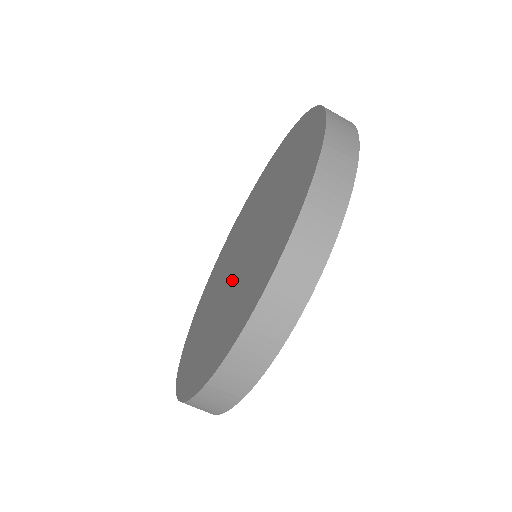
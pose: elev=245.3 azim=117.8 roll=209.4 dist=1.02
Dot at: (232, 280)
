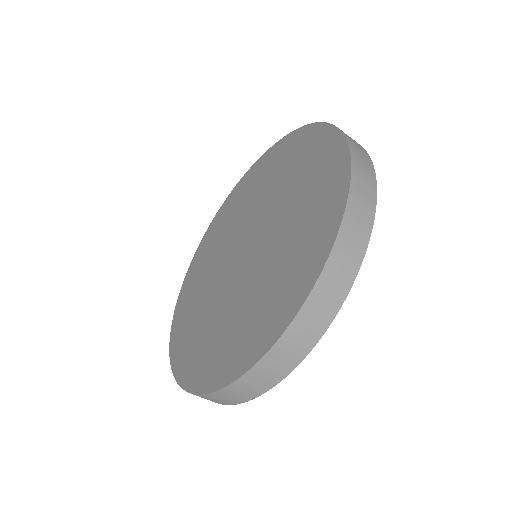
Dot at: (223, 279)
